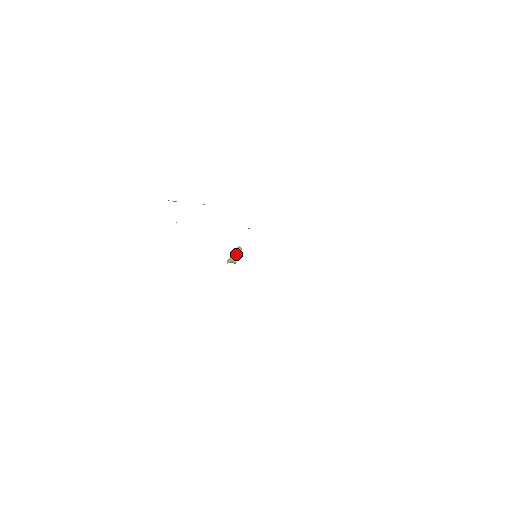
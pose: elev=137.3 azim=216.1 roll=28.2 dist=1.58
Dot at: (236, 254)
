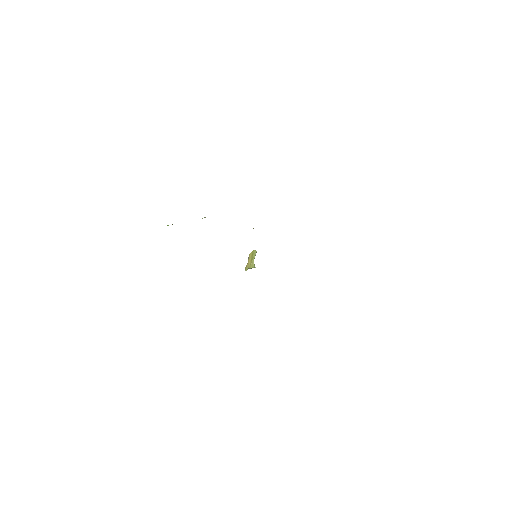
Dot at: (252, 258)
